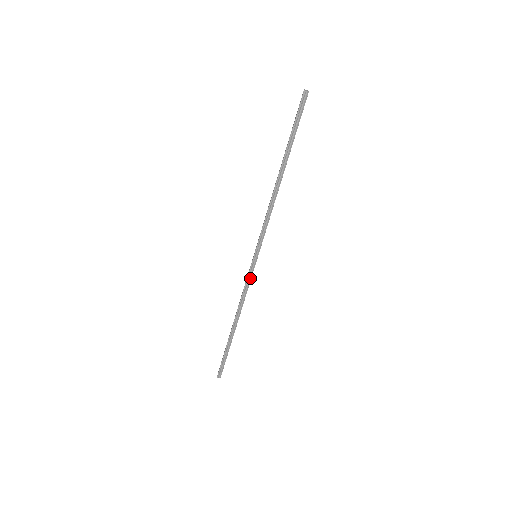
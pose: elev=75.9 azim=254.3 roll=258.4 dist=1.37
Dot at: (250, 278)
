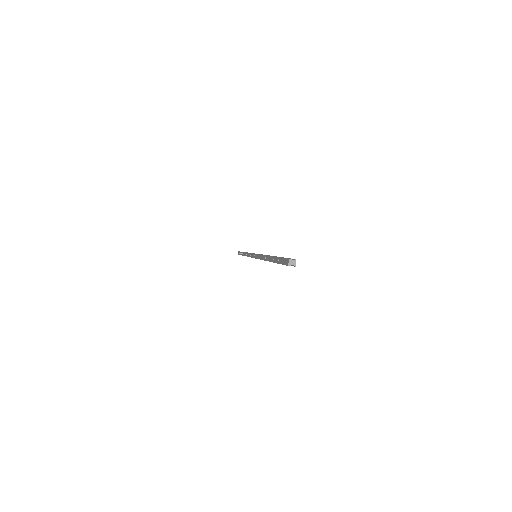
Dot at: occluded
